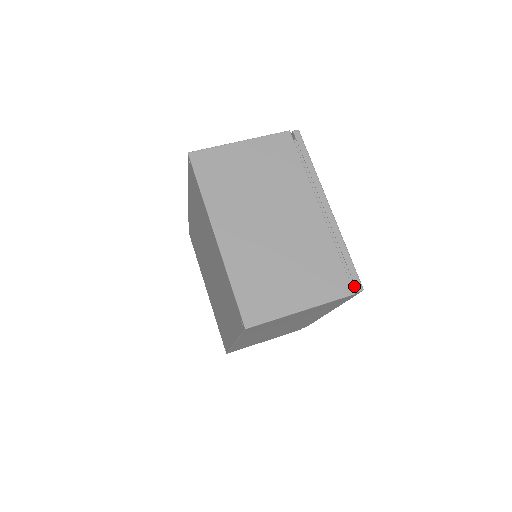
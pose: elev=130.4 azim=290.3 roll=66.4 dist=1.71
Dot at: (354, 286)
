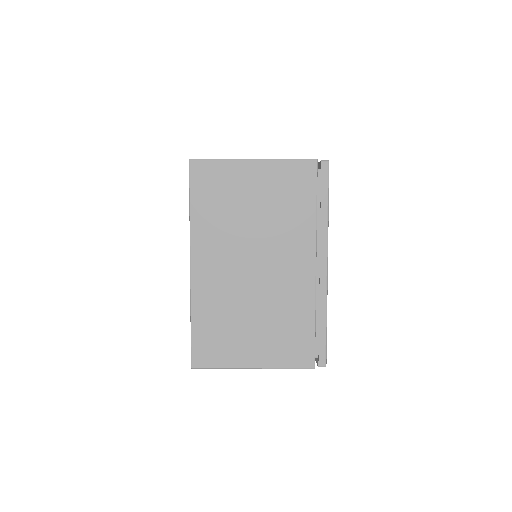
Dot at: occluded
